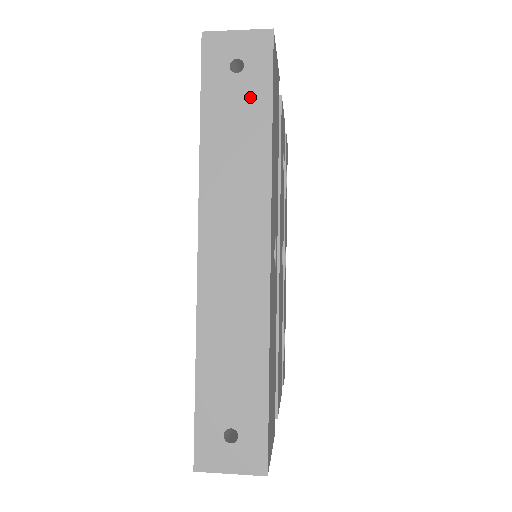
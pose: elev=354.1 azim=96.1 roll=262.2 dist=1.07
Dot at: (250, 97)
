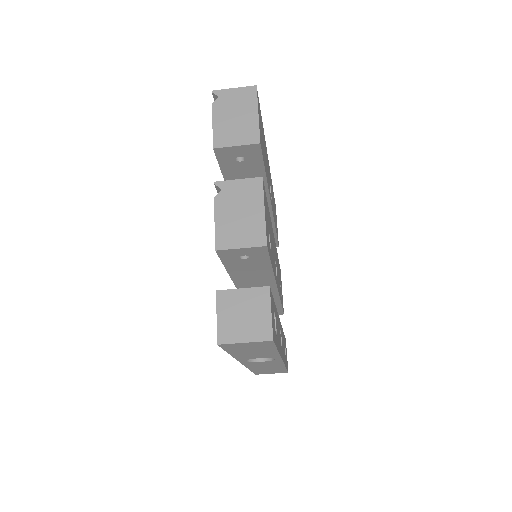
Dot at: occluded
